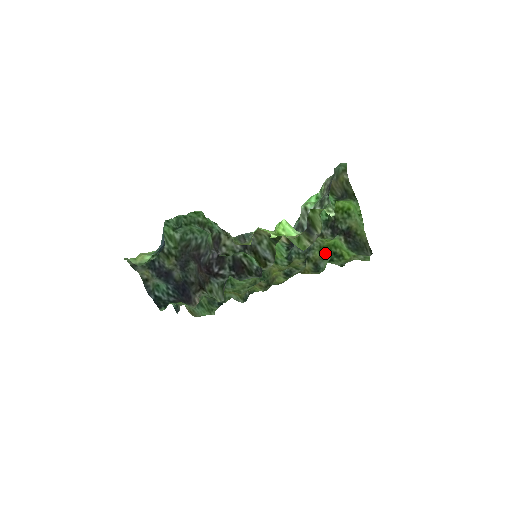
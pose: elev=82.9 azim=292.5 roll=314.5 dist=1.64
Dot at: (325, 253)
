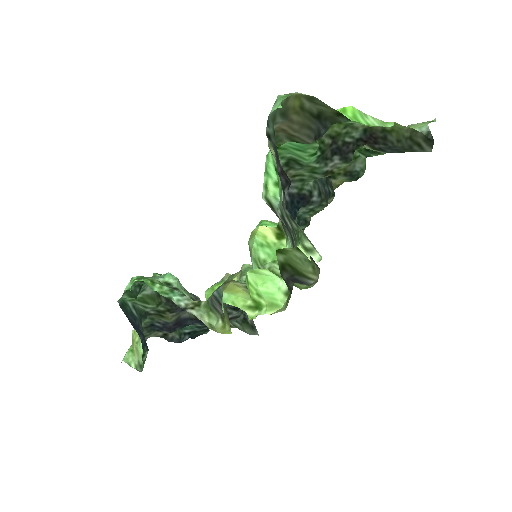
Dot at: occluded
